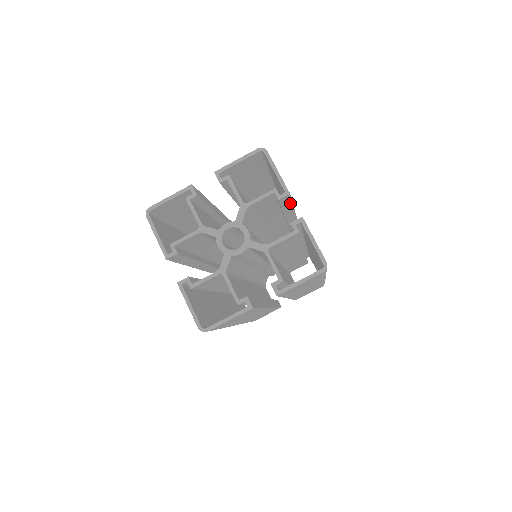
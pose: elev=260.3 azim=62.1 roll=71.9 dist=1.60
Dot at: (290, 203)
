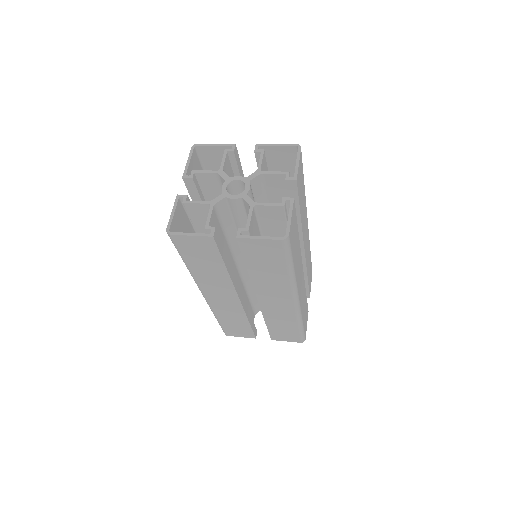
Dot at: (240, 165)
